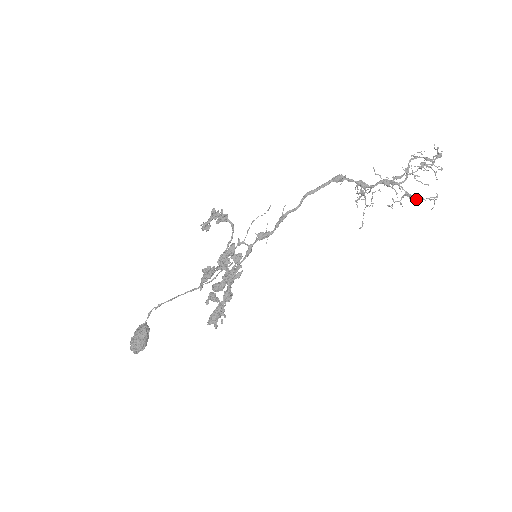
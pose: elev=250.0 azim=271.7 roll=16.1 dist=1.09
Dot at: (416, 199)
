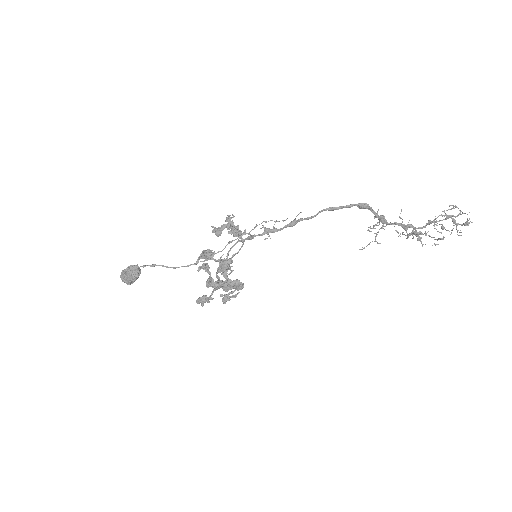
Dot at: occluded
